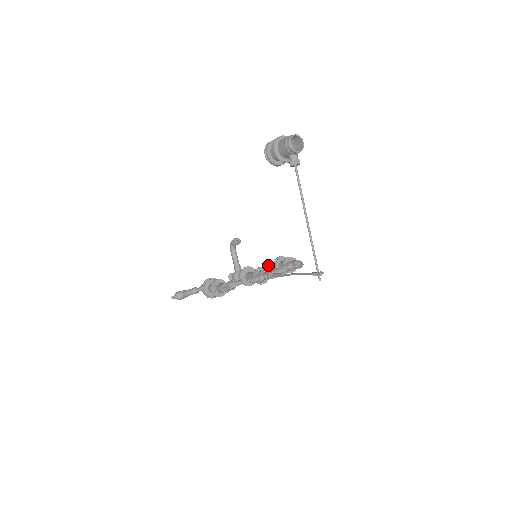
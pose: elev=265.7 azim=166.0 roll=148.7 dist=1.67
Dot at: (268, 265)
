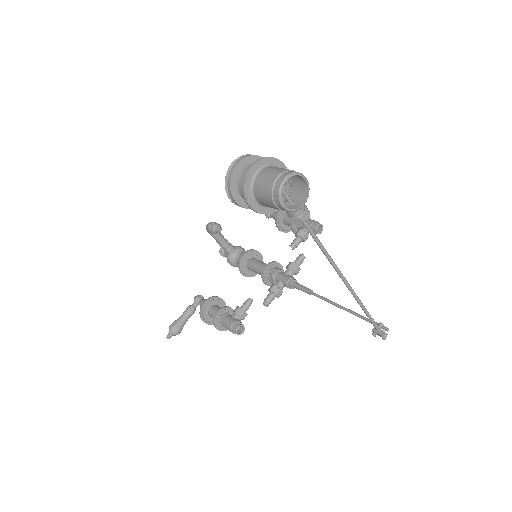
Dot at: (265, 215)
